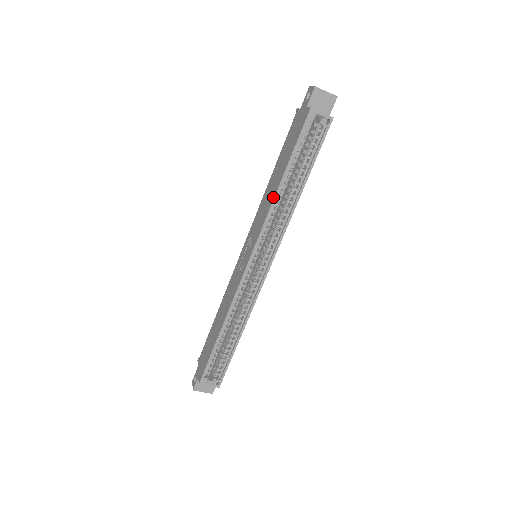
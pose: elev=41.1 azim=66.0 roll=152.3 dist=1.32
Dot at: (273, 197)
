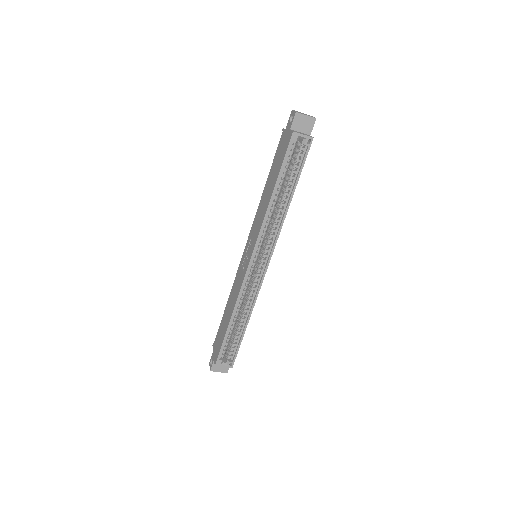
Dot at: (266, 207)
